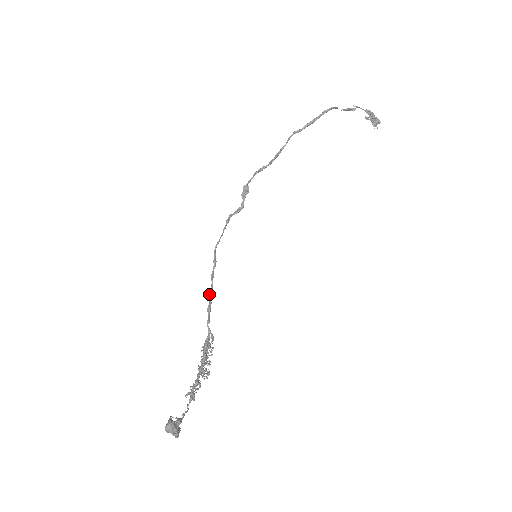
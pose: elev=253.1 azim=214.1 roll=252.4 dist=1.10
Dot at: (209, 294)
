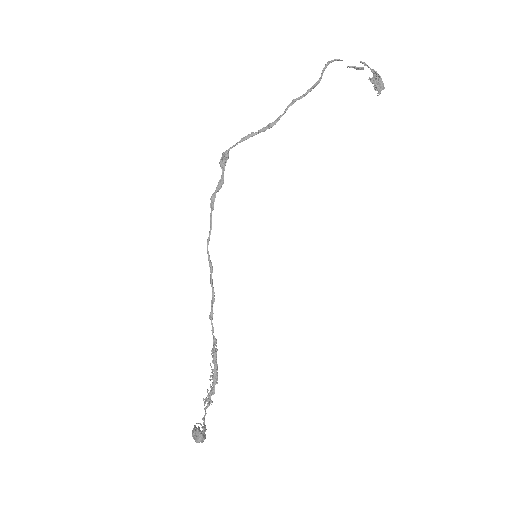
Dot at: (212, 304)
